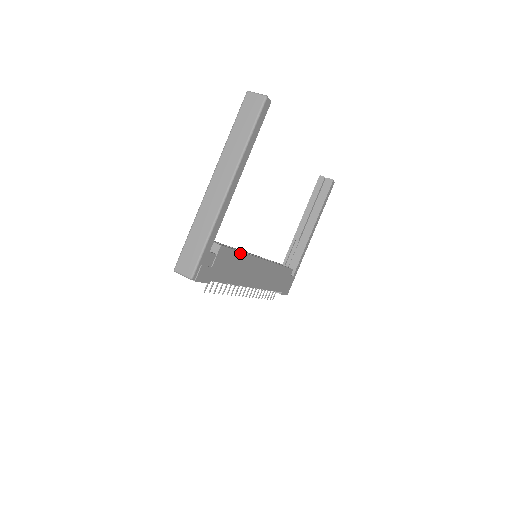
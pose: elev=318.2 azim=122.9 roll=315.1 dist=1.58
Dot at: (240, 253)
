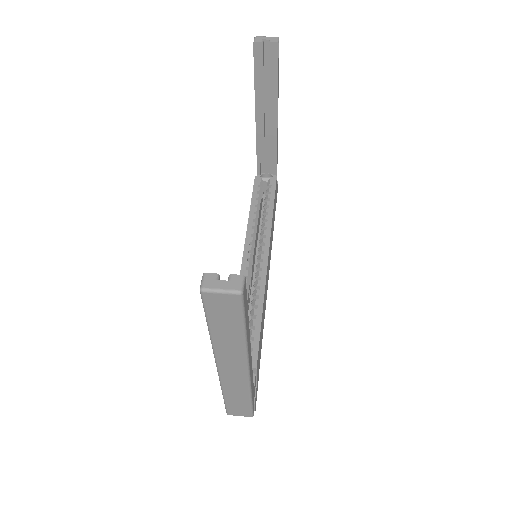
Dot at: (261, 319)
